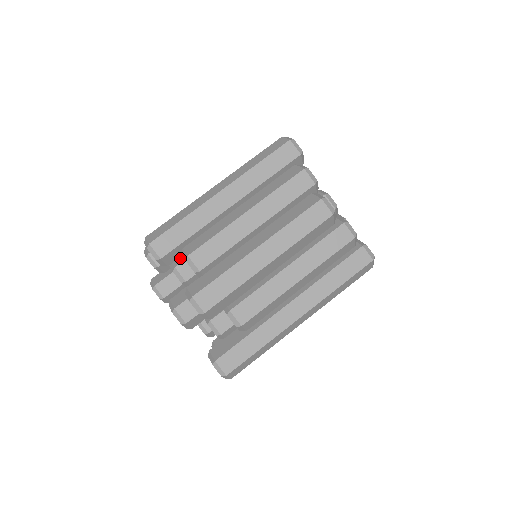
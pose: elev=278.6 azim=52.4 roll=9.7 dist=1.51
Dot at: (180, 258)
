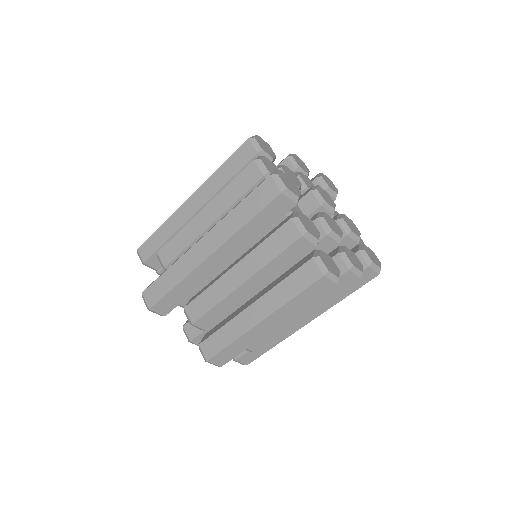
Dot at: occluded
